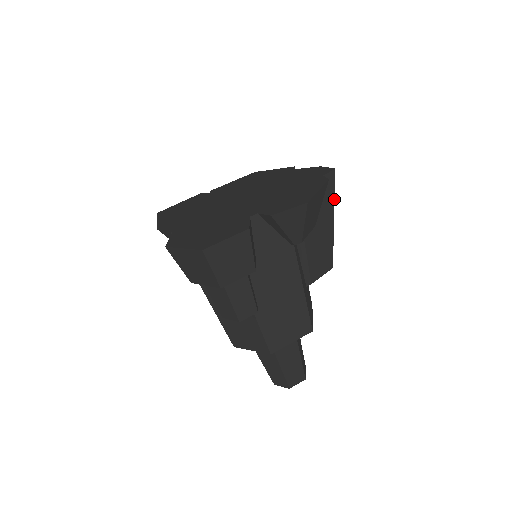
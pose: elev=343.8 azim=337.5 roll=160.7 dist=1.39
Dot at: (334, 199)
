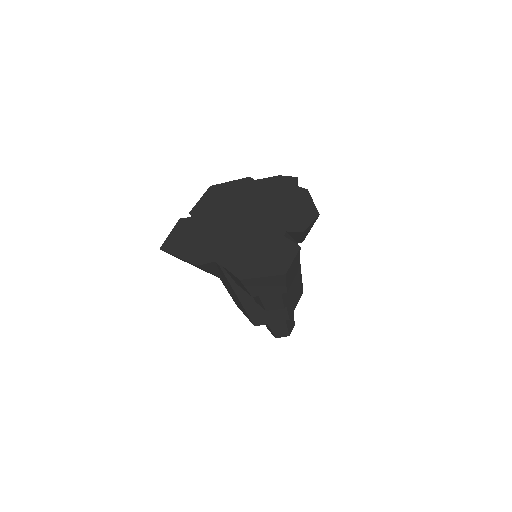
Dot at: occluded
